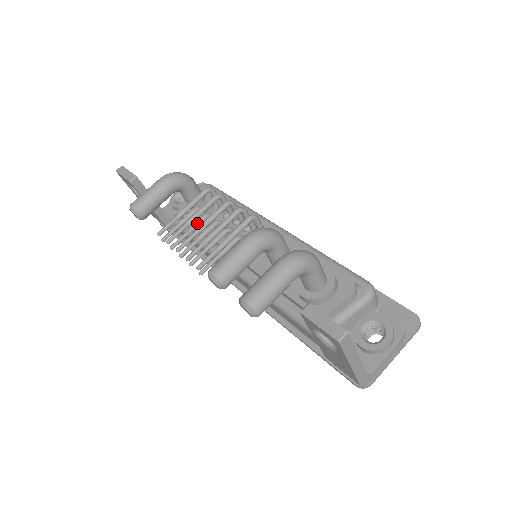
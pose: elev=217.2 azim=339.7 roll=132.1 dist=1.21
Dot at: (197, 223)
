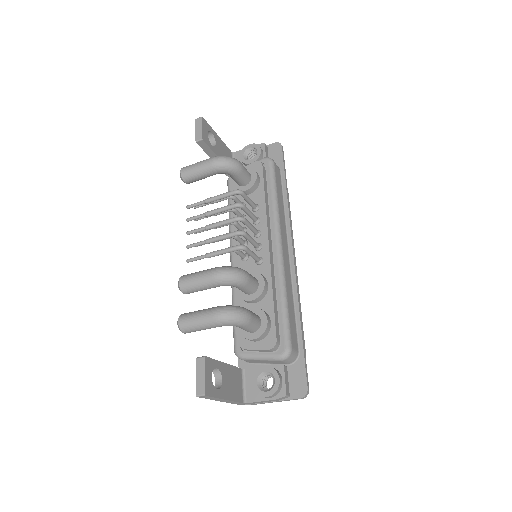
Dot at: occluded
